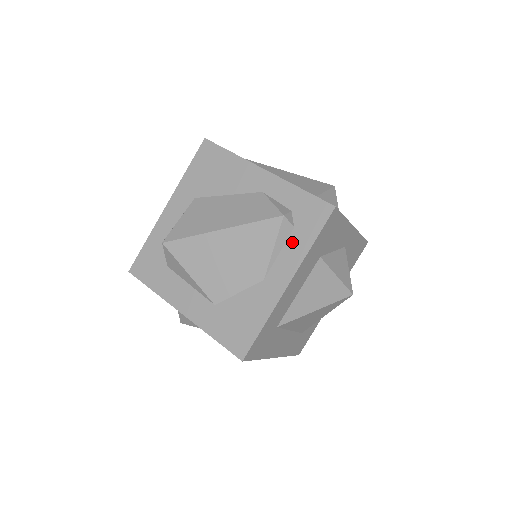
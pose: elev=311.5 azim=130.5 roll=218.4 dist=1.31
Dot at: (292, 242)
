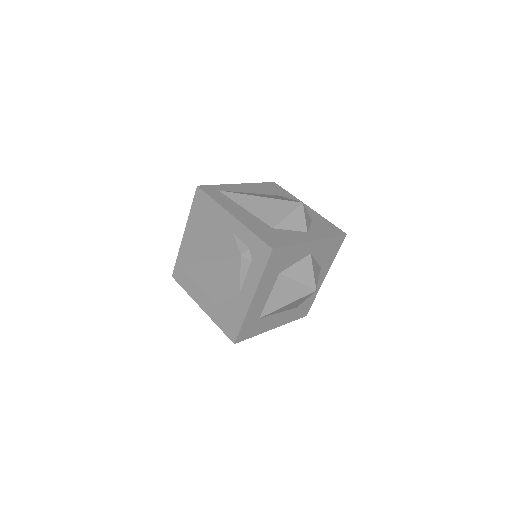
Dot at: (251, 271)
